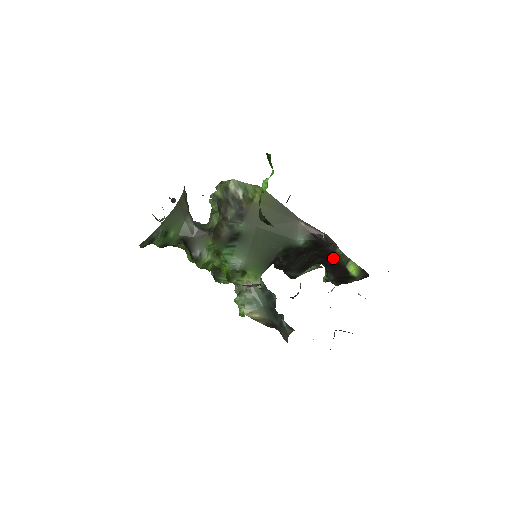
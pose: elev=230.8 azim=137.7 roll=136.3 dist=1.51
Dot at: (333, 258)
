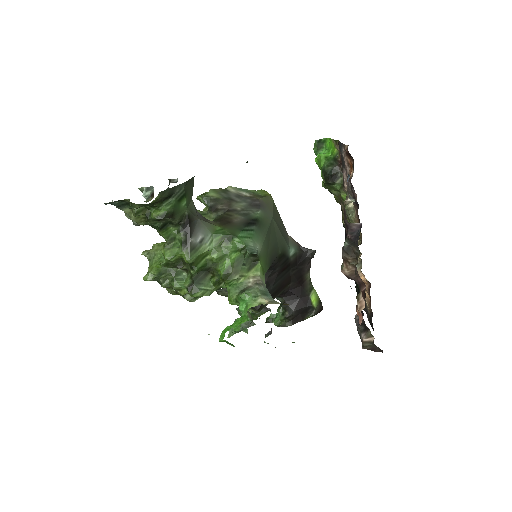
Dot at: (302, 284)
